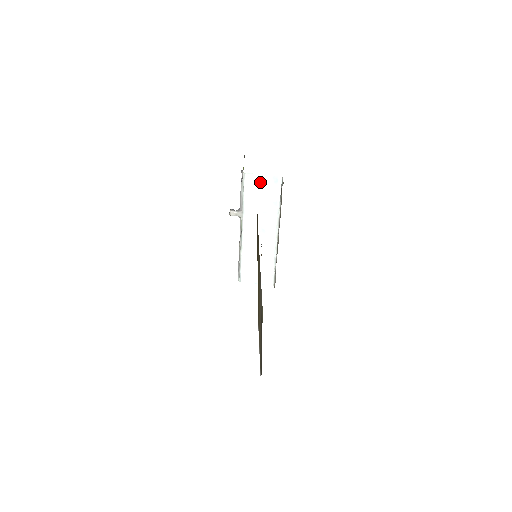
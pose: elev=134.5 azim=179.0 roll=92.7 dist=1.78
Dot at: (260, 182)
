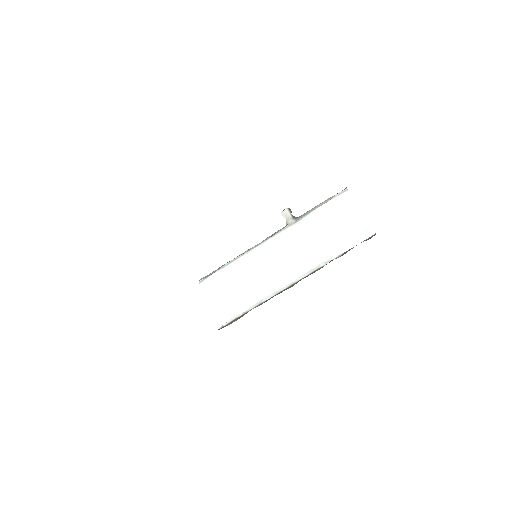
Dot at: (350, 214)
